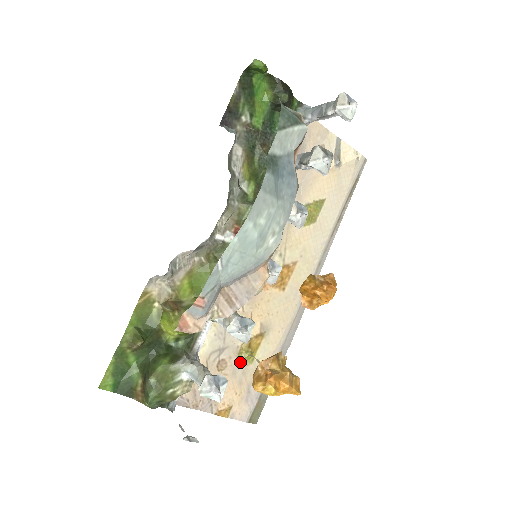
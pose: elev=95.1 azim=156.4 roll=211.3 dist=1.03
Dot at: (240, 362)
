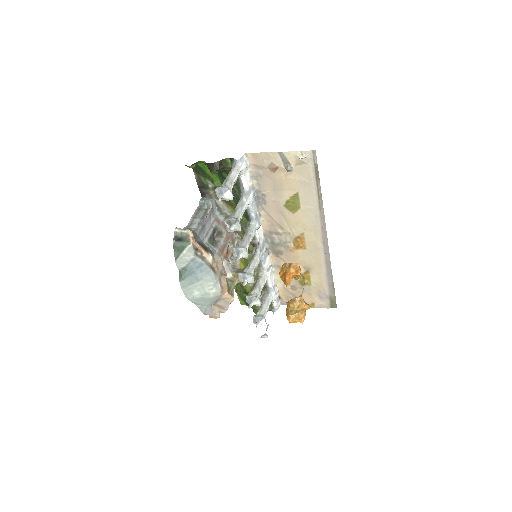
Dot at: (303, 286)
